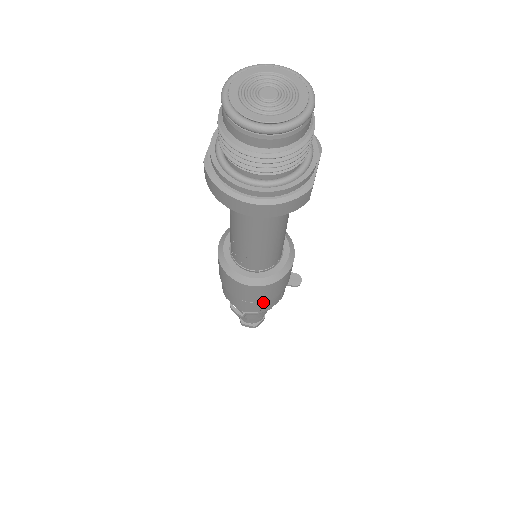
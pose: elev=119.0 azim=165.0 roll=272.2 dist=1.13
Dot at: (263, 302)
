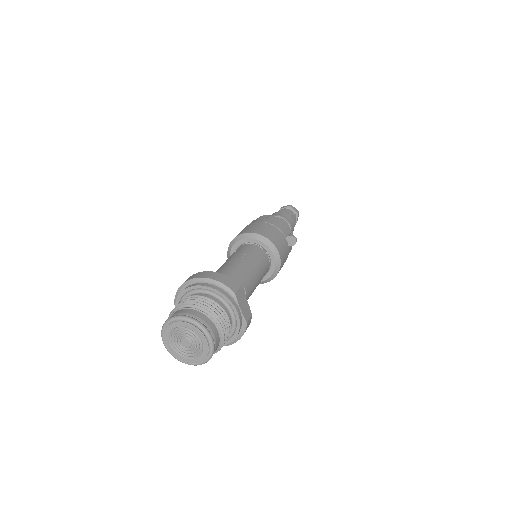
Dot at: occluded
